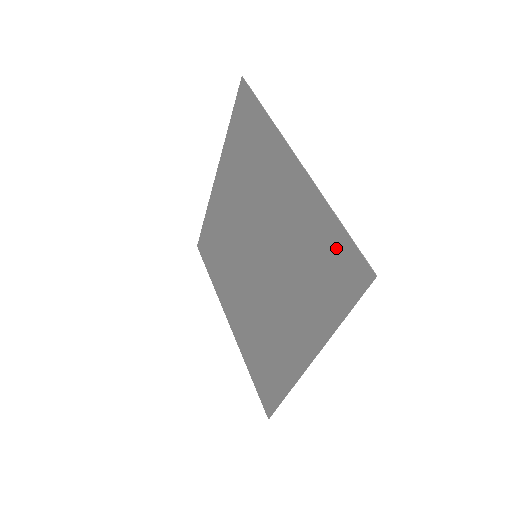
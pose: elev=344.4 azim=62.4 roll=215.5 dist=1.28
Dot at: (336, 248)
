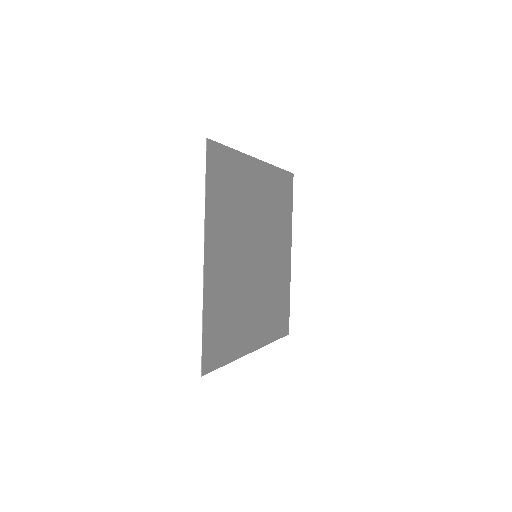
Dot at: (226, 162)
